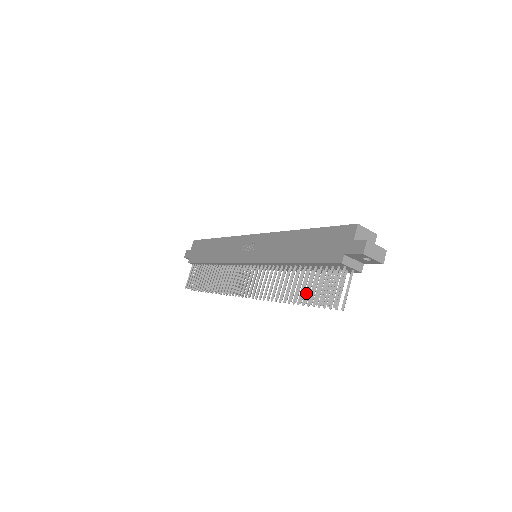
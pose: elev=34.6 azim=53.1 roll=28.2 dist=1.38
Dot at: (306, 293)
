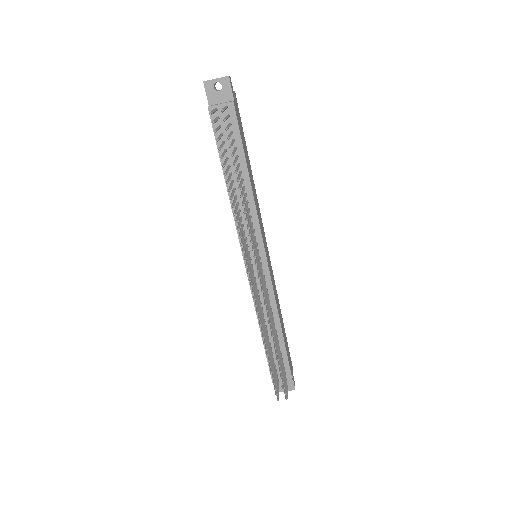
Dot at: (236, 169)
